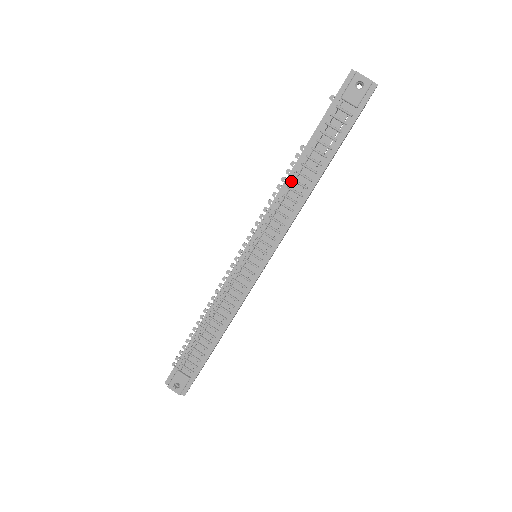
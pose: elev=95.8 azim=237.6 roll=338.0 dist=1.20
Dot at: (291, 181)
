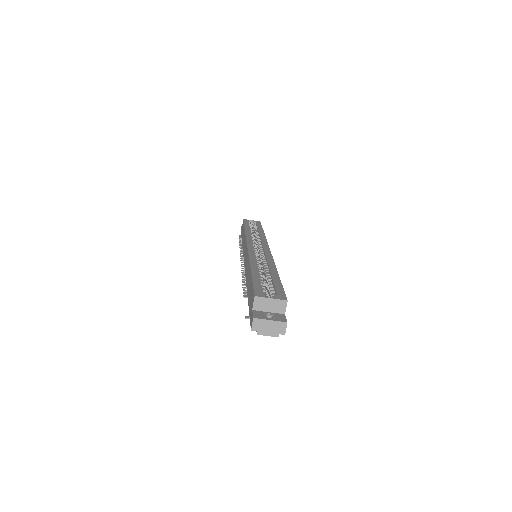
Dot at: occluded
